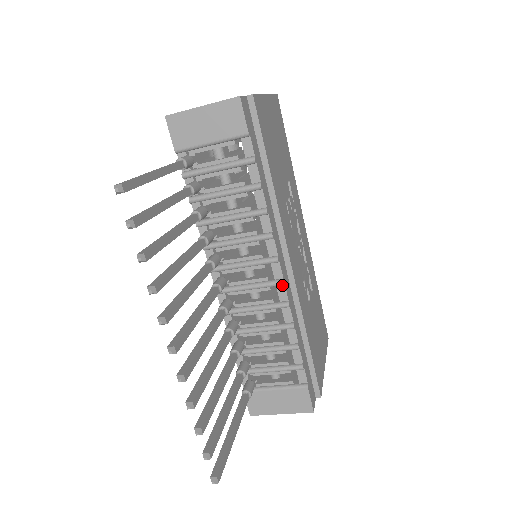
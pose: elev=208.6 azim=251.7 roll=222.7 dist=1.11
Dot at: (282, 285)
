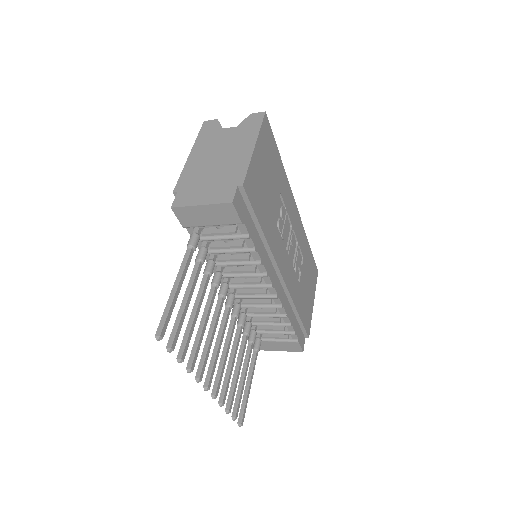
Dot at: (277, 297)
